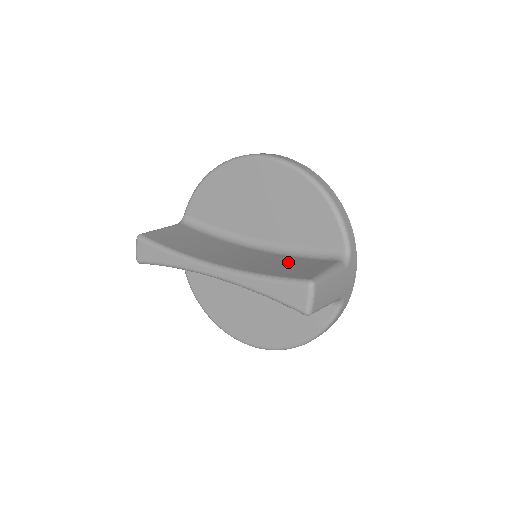
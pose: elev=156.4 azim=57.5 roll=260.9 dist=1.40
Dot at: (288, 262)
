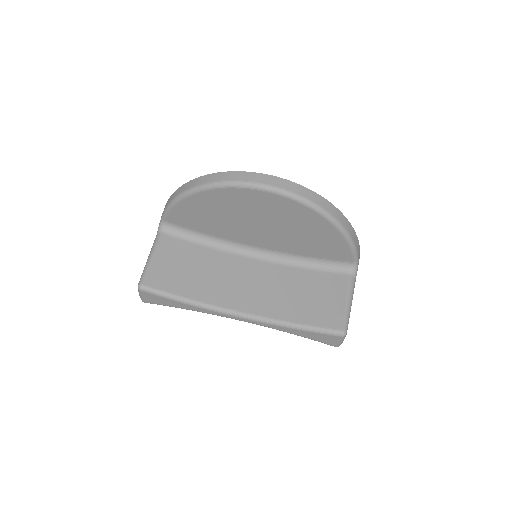
Dot at: (304, 286)
